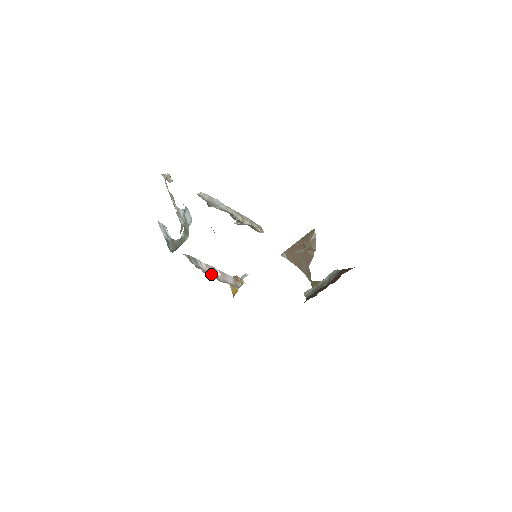
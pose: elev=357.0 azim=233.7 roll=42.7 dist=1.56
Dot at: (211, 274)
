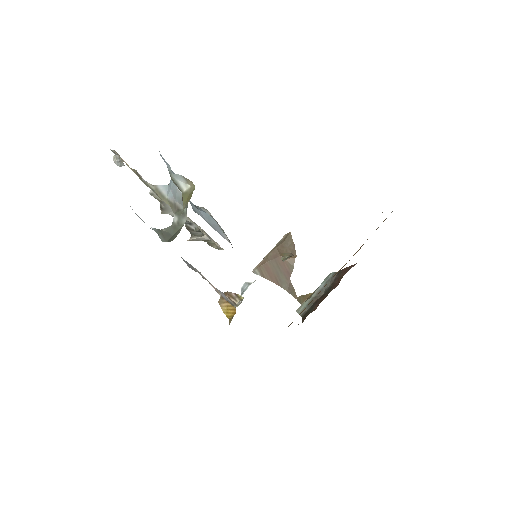
Dot at: occluded
